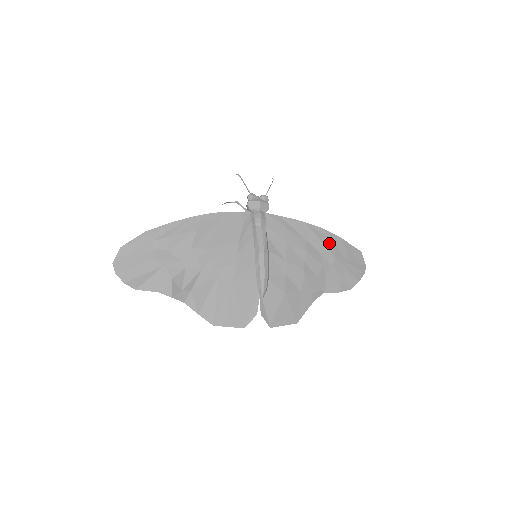
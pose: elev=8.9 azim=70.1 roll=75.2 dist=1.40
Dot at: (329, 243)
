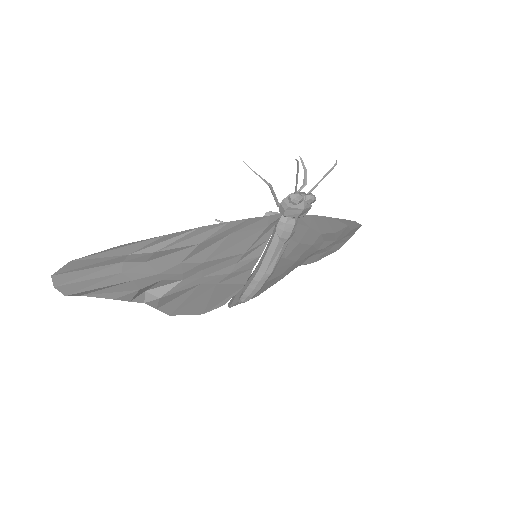
Dot at: (341, 231)
